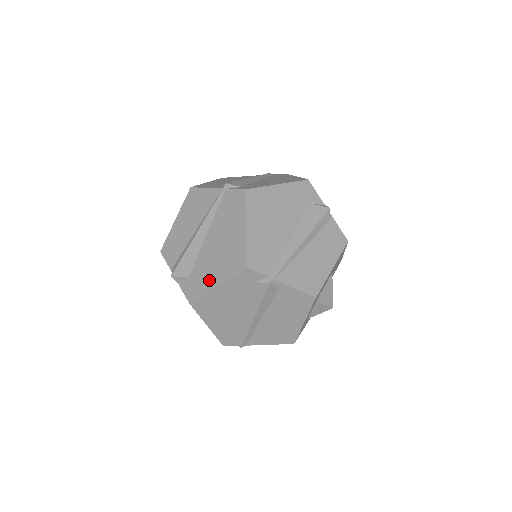
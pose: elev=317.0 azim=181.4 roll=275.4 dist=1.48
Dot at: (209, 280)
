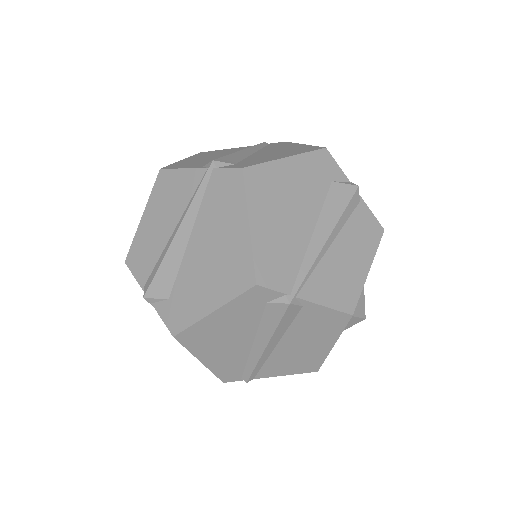
Dot at: (200, 303)
